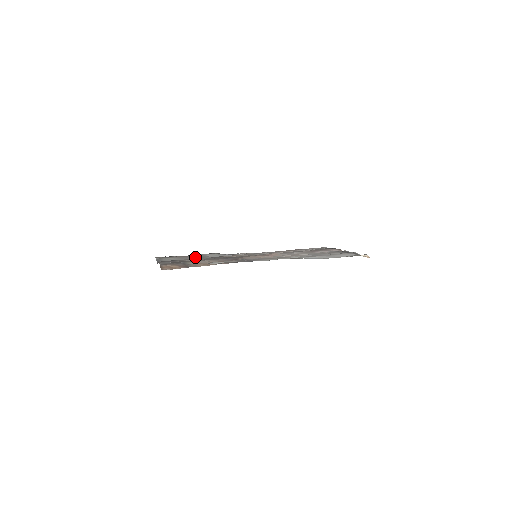
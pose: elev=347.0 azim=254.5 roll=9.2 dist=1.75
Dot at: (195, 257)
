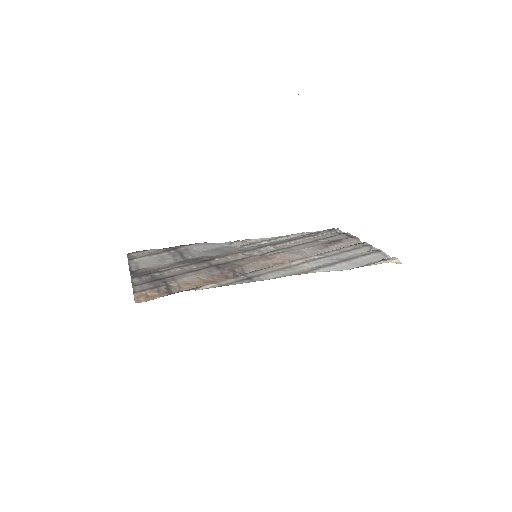
Dot at: (178, 253)
